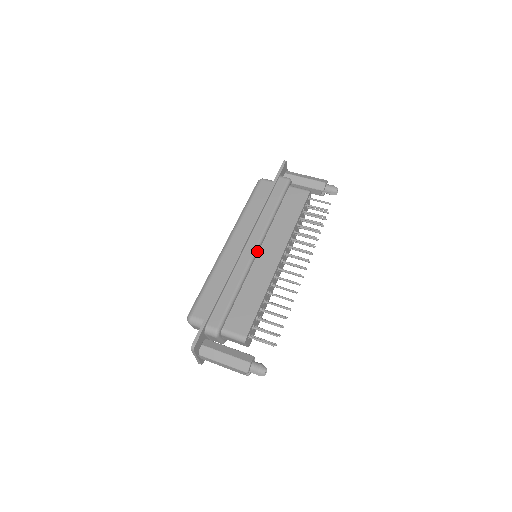
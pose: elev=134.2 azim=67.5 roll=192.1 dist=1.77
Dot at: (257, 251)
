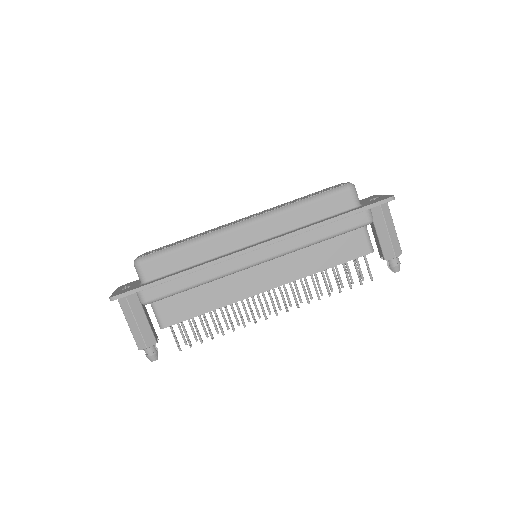
Dot at: (255, 265)
